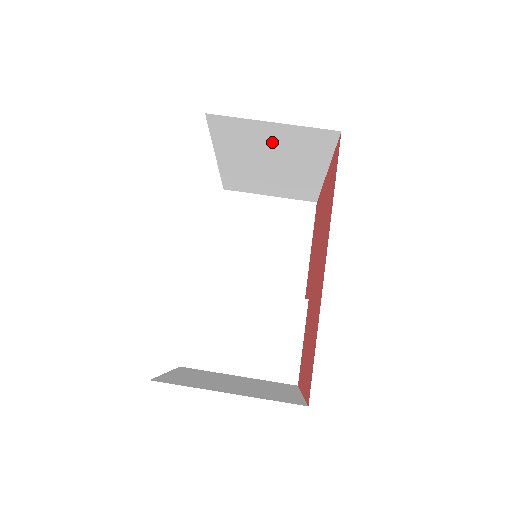
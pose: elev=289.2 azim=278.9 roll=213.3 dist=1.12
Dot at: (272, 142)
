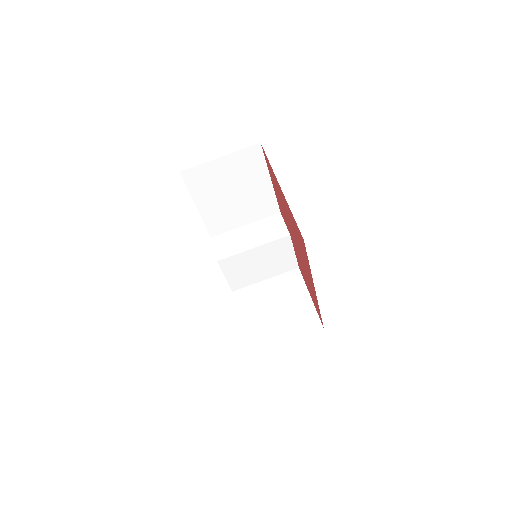
Dot at: occluded
